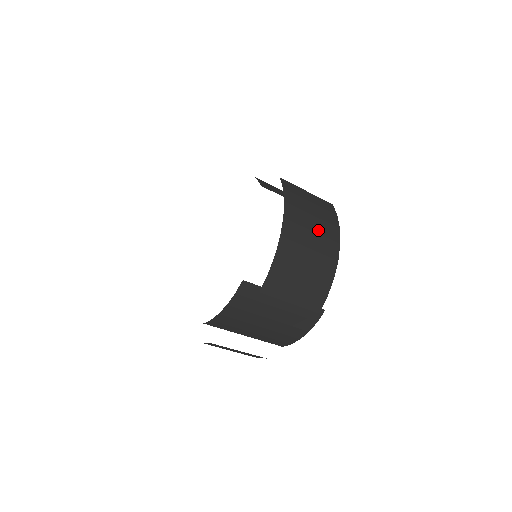
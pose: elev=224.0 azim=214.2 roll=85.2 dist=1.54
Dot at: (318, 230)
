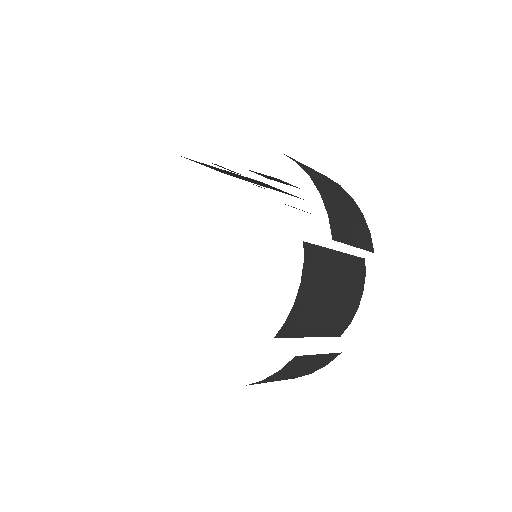
Dot at: occluded
